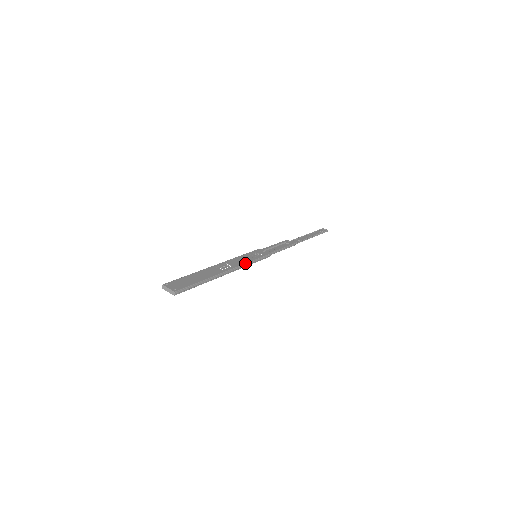
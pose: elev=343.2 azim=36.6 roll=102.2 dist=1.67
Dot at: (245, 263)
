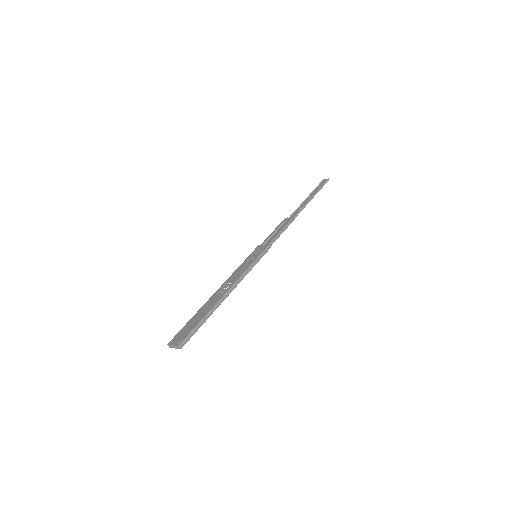
Dot at: (244, 272)
